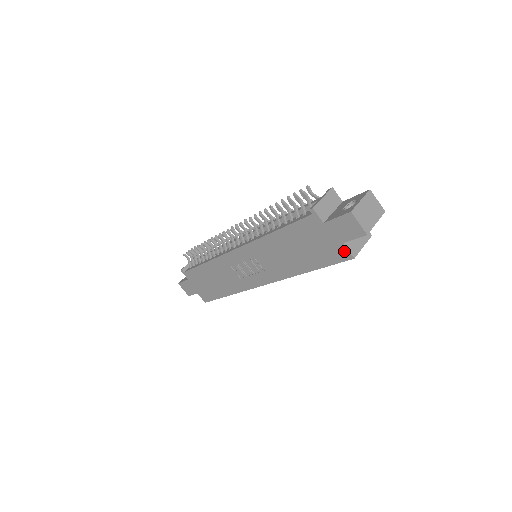
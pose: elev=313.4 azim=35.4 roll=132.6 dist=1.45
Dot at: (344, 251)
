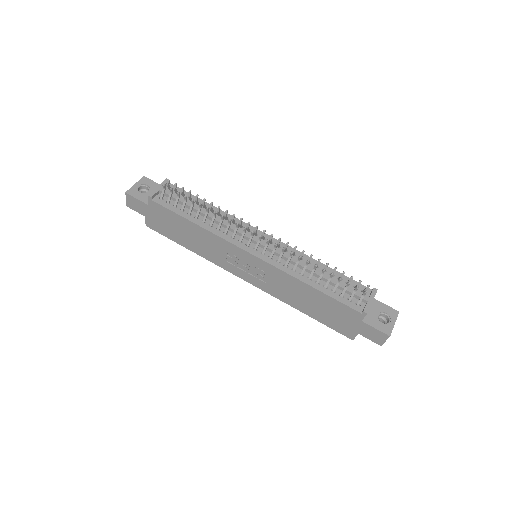
Dot at: (352, 334)
